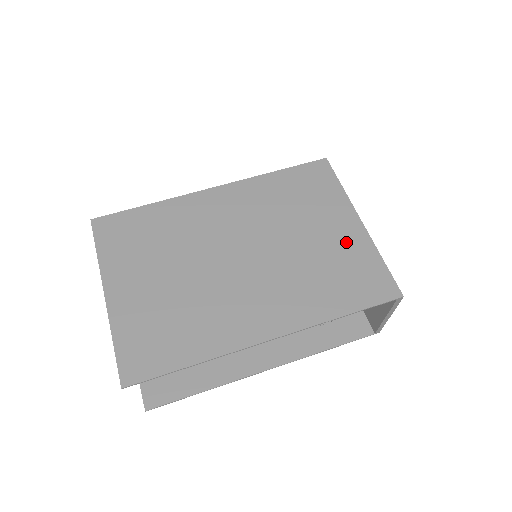
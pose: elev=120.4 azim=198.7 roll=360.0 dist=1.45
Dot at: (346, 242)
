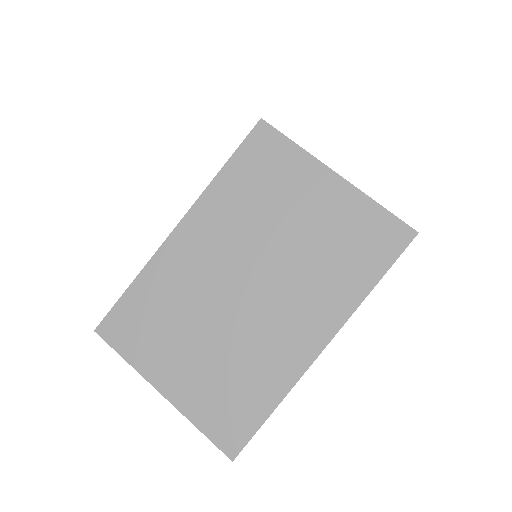
Dot at: (335, 207)
